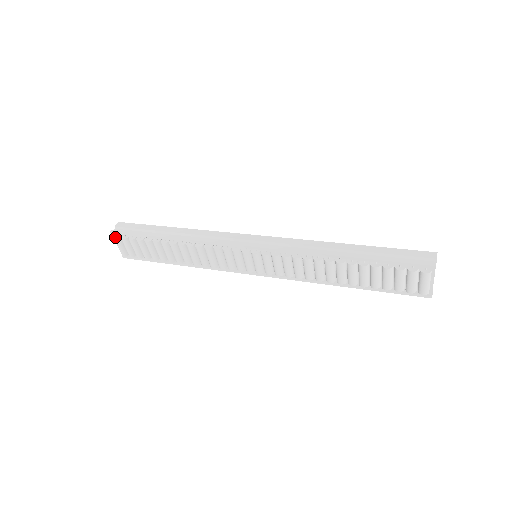
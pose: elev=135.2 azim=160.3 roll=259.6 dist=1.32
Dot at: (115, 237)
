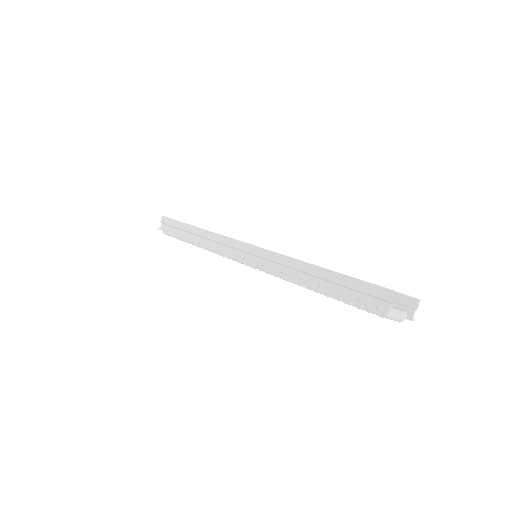
Dot at: (163, 233)
